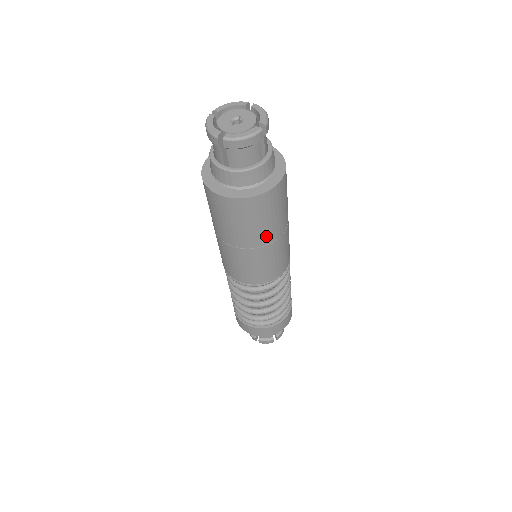
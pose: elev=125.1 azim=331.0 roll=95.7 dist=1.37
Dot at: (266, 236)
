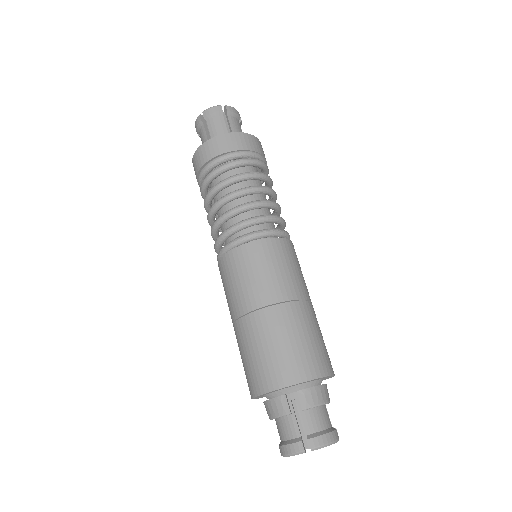
Dot at: occluded
